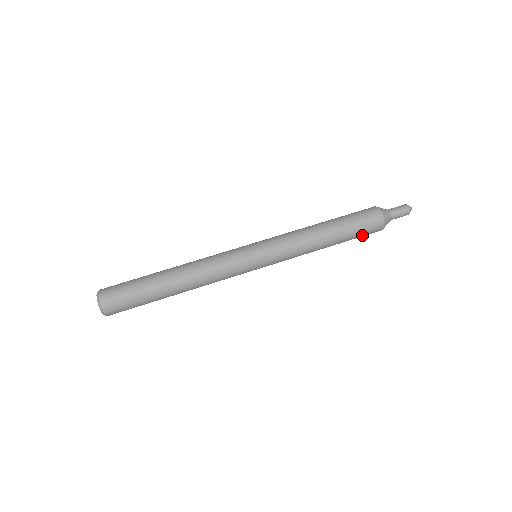
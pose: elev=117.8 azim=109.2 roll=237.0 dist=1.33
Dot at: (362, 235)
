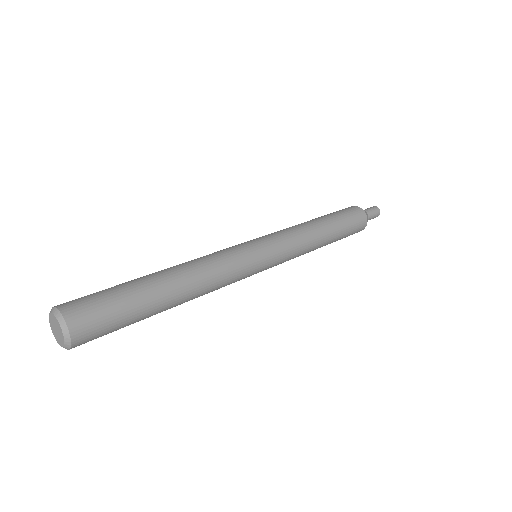
Dot at: (347, 236)
